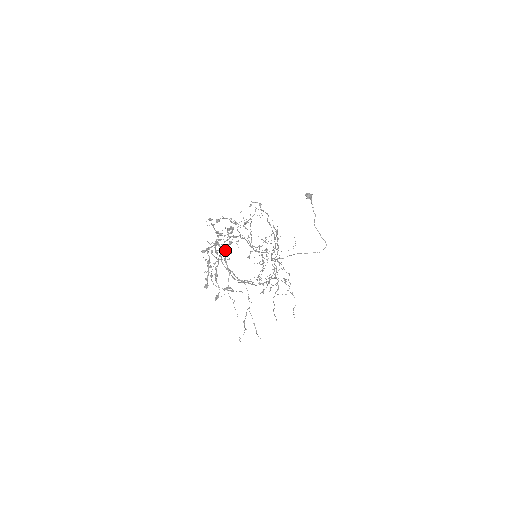
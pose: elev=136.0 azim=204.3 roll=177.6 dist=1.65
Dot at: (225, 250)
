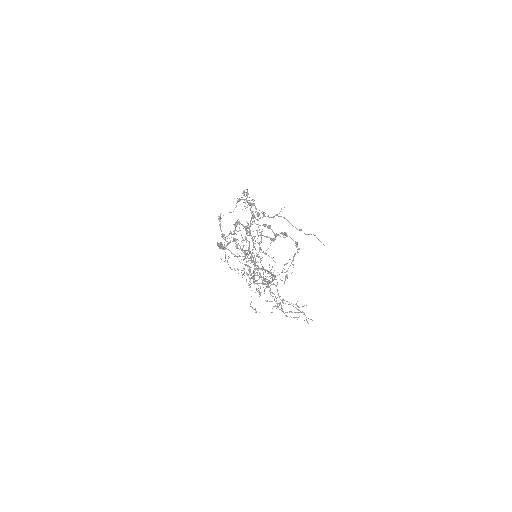
Dot at: occluded
